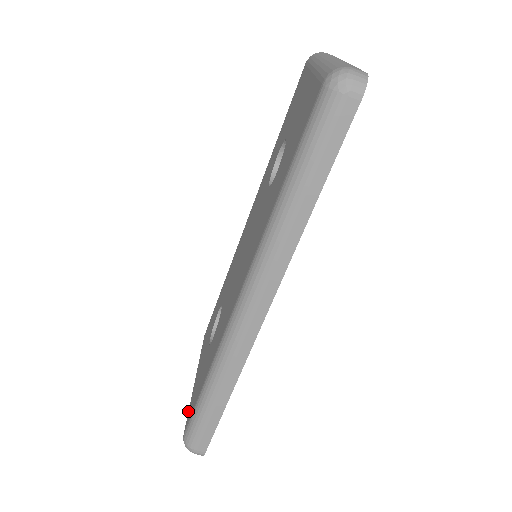
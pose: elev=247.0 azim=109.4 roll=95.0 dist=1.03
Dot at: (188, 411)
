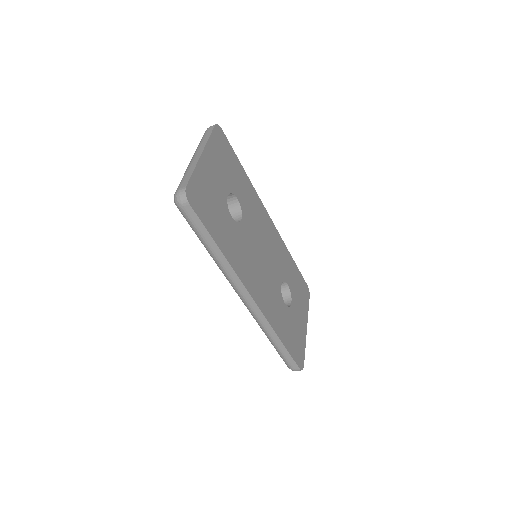
Dot at: occluded
